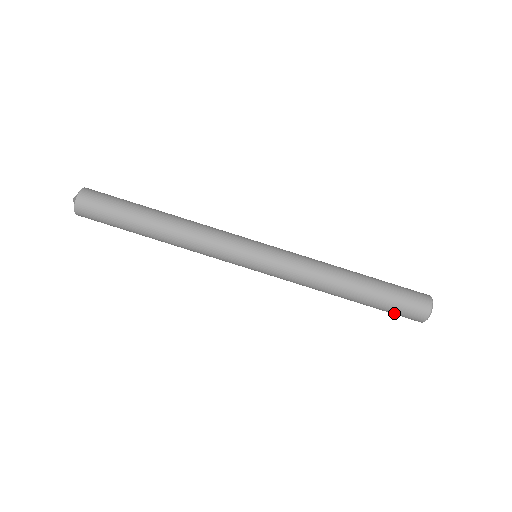
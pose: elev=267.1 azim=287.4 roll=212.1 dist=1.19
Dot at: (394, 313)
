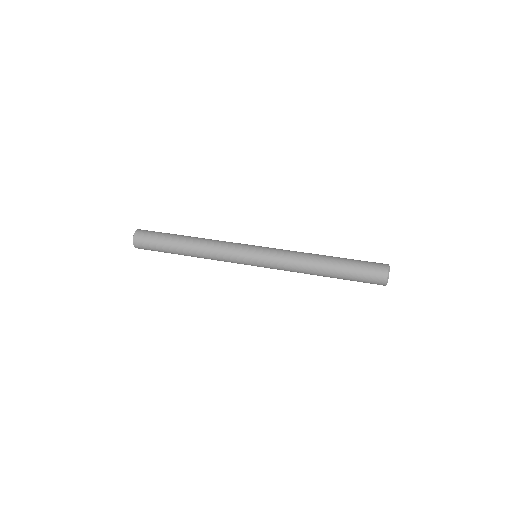
Dot at: (364, 269)
